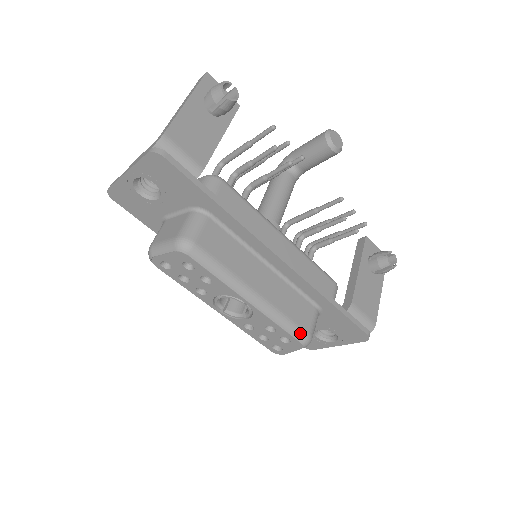
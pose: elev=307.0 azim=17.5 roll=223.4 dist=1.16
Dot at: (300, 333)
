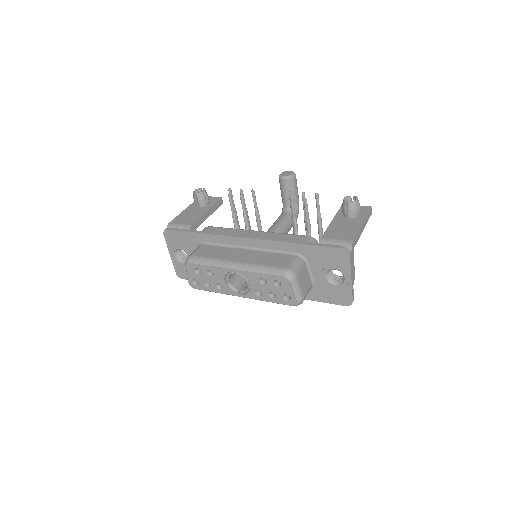
Dot at: (278, 270)
